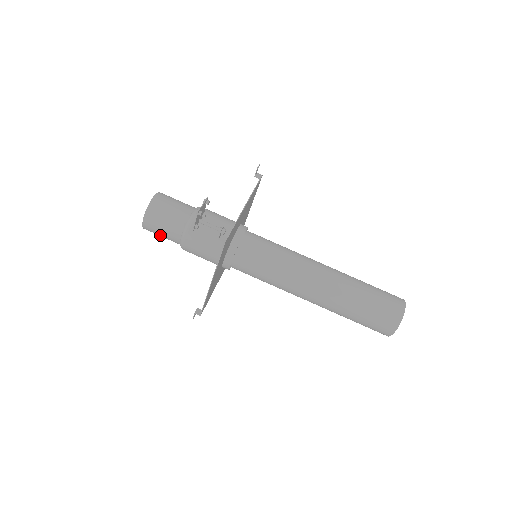
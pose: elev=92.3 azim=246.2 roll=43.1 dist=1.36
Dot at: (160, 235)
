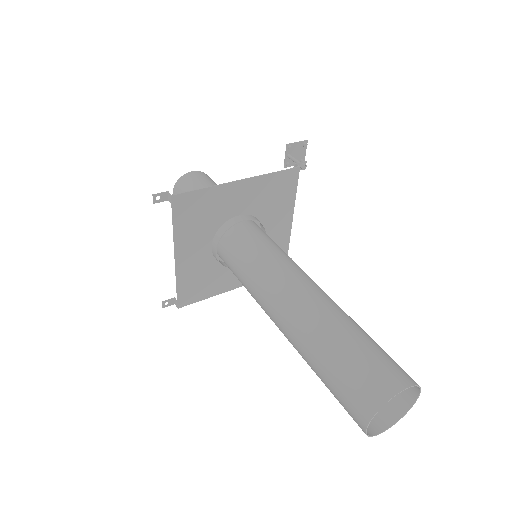
Dot at: (191, 185)
